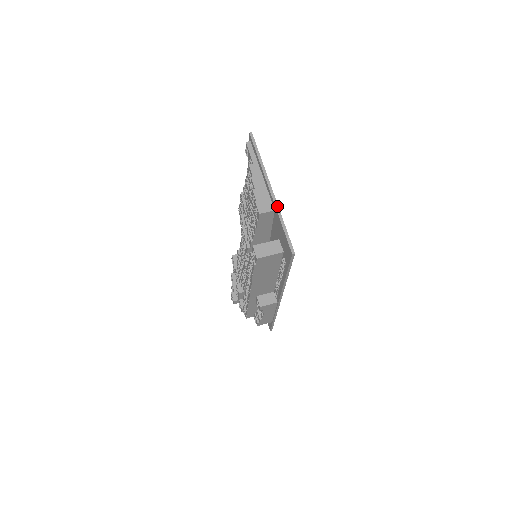
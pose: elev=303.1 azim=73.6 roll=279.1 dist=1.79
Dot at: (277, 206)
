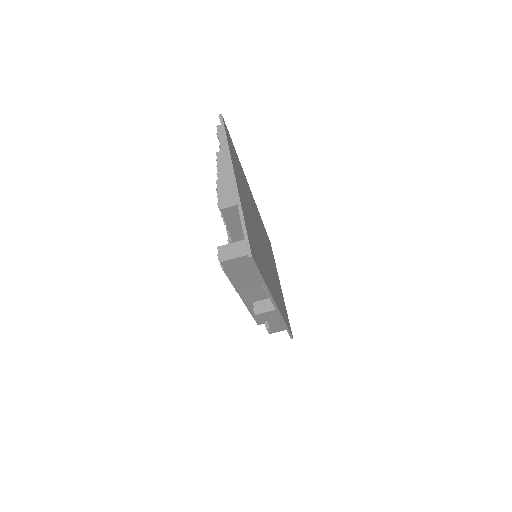
Dot at: (238, 199)
